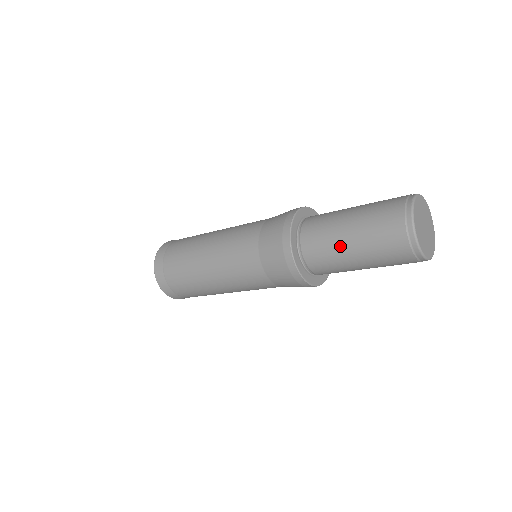
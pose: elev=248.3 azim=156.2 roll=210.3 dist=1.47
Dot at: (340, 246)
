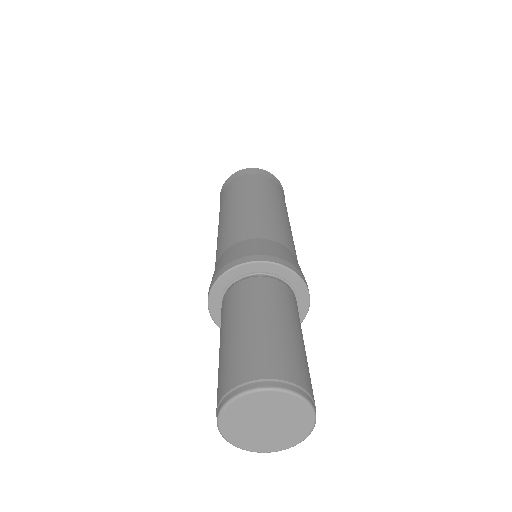
Dot at: occluded
